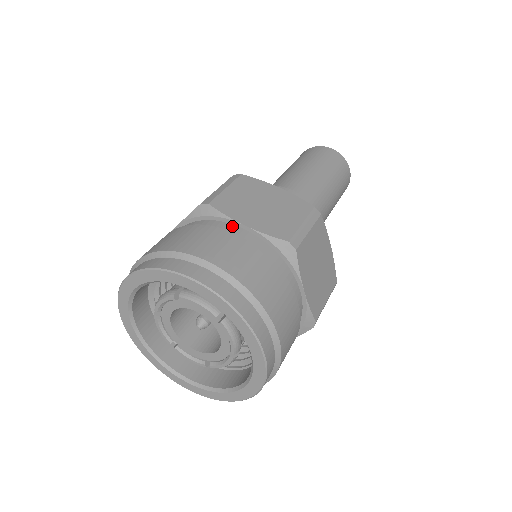
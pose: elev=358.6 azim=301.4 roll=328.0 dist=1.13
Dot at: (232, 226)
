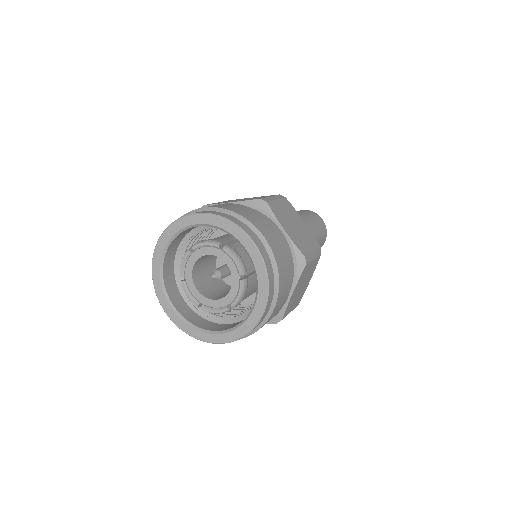
Dot at: occluded
